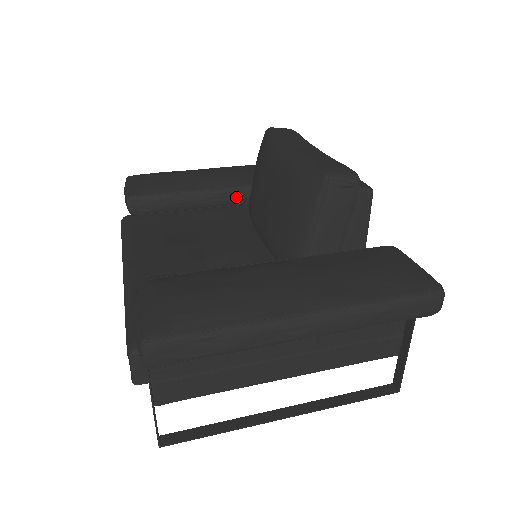
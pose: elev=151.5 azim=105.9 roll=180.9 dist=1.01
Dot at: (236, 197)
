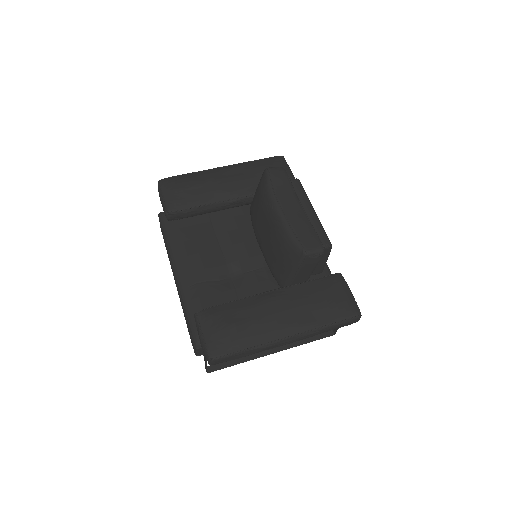
Dot at: (241, 203)
